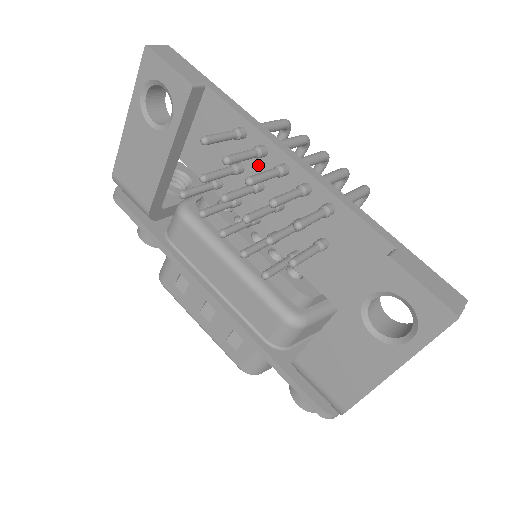
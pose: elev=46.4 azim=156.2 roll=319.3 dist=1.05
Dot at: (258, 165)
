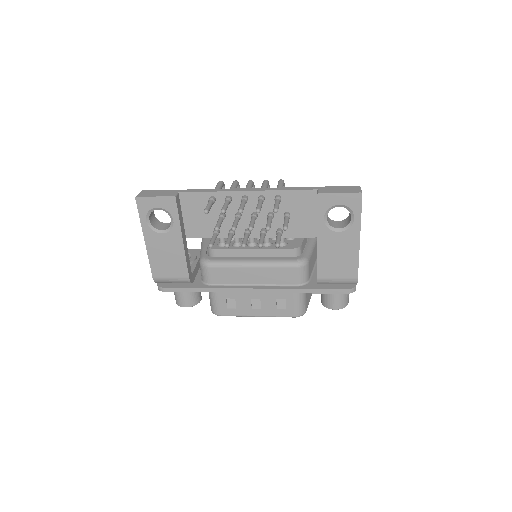
Dot at: (231, 207)
